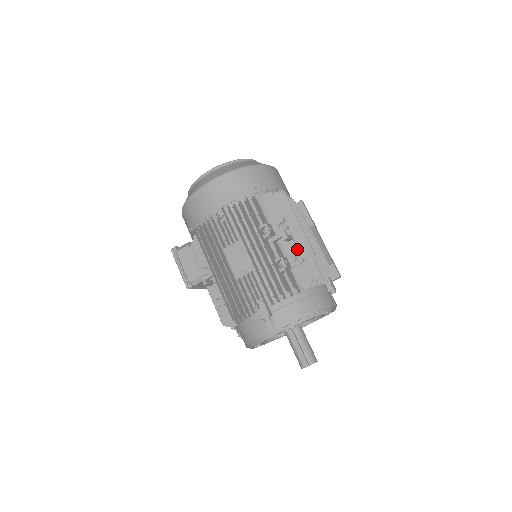
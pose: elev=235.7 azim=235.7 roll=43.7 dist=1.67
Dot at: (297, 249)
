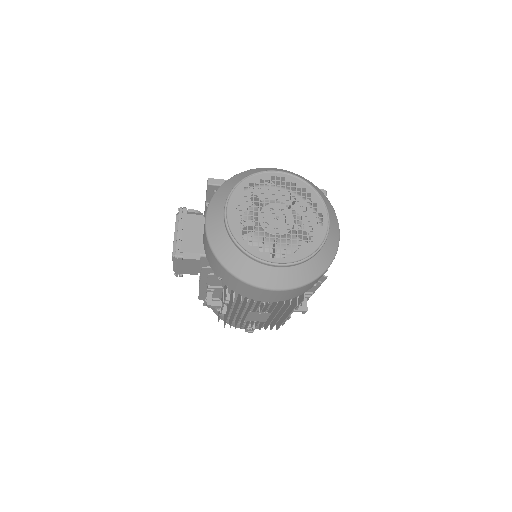
Dot at: occluded
